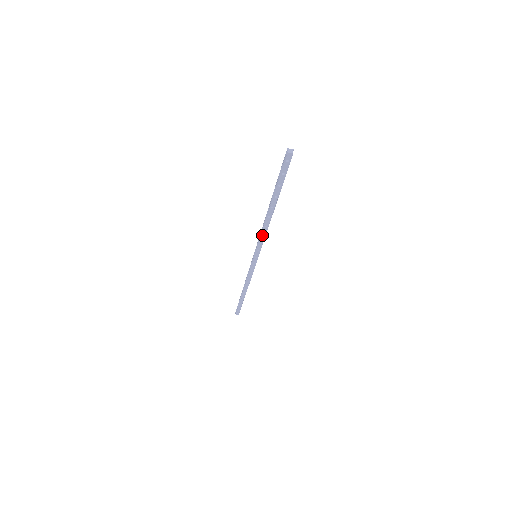
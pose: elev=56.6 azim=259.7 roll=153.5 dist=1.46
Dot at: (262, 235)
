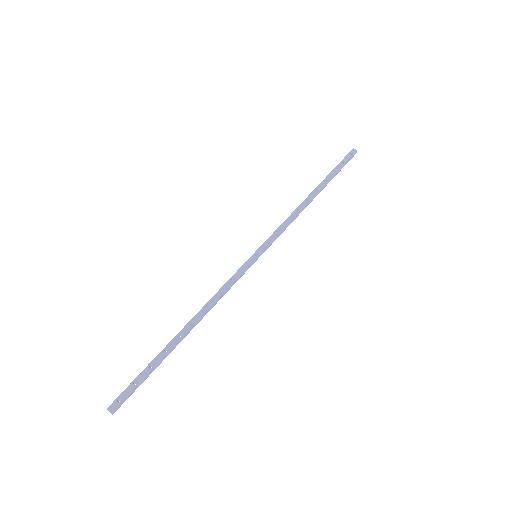
Dot at: (286, 221)
